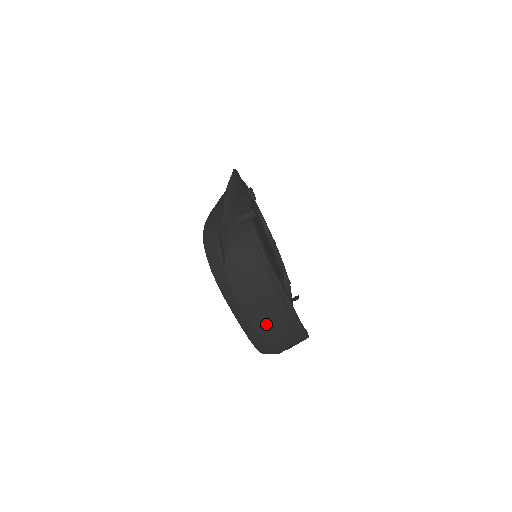
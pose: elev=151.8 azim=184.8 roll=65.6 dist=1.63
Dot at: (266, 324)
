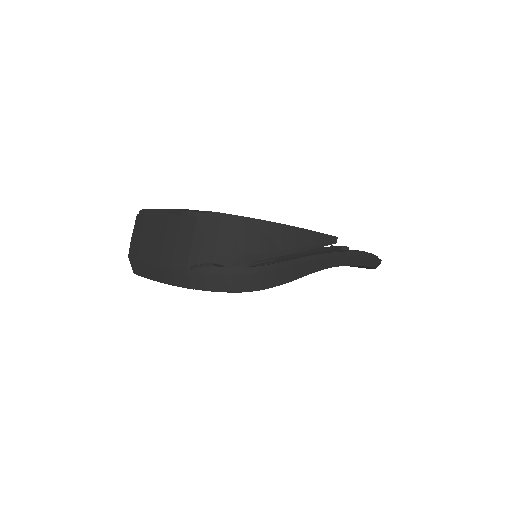
Dot at: (154, 248)
